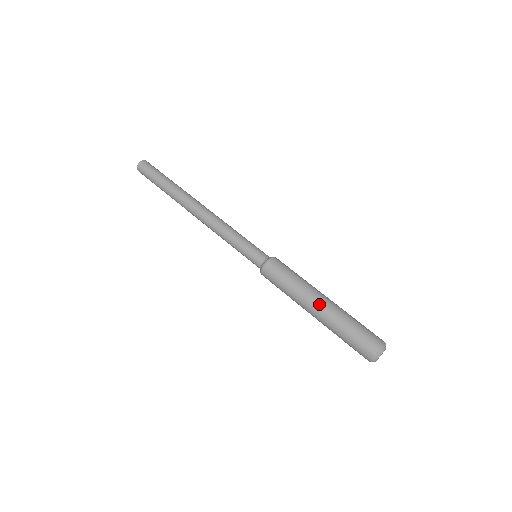
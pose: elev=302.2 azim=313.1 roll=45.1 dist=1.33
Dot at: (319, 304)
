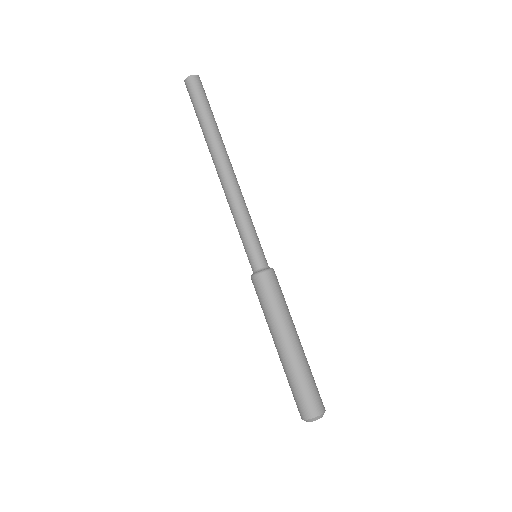
Dot at: (277, 347)
